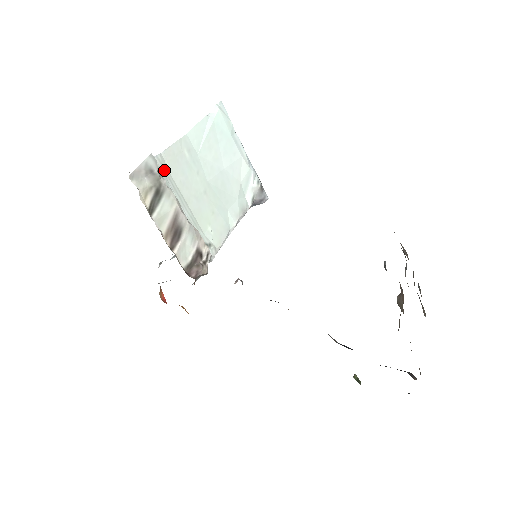
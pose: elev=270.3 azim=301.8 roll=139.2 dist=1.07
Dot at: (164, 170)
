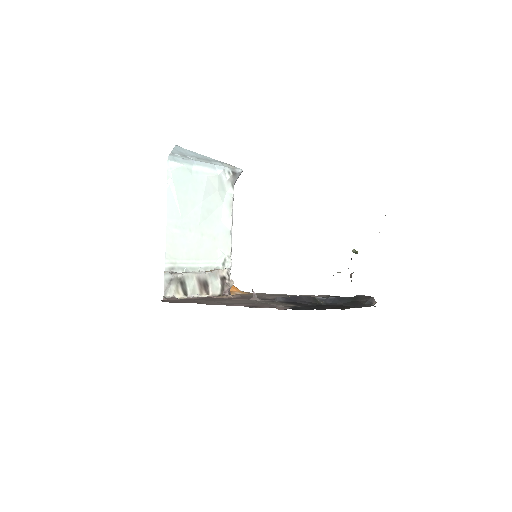
Dot at: (174, 264)
